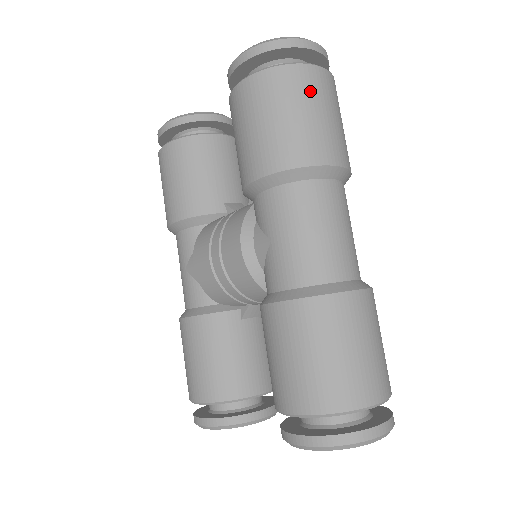
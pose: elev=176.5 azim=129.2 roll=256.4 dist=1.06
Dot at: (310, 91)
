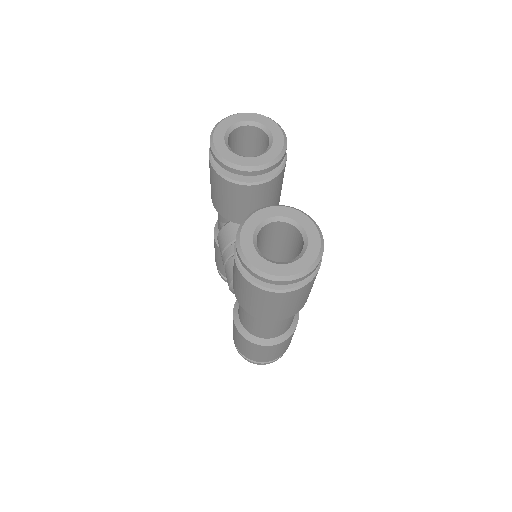
Dot at: (274, 301)
